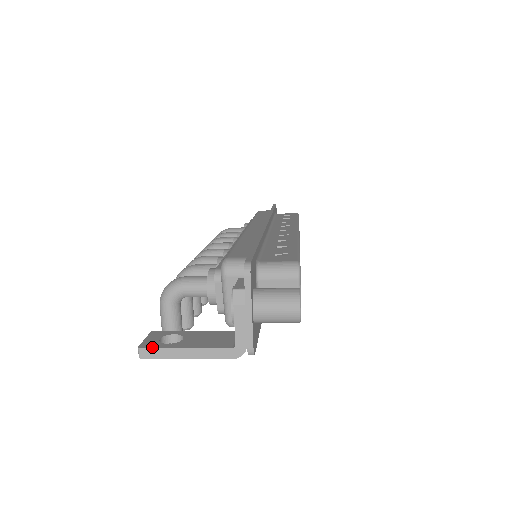
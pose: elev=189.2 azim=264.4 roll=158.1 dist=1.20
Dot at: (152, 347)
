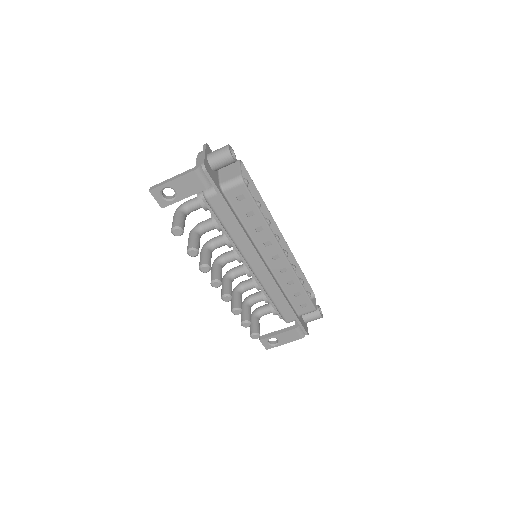
Dot at: (157, 185)
